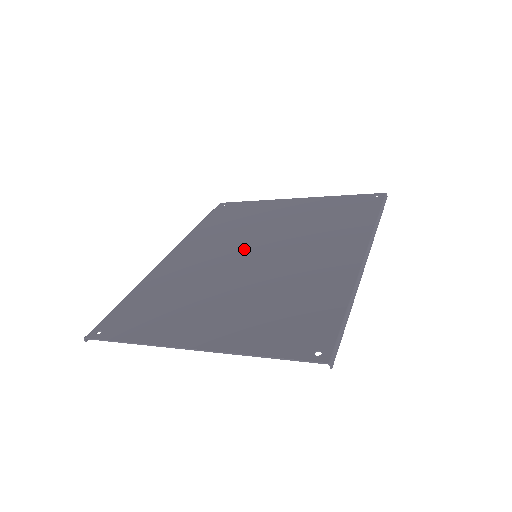
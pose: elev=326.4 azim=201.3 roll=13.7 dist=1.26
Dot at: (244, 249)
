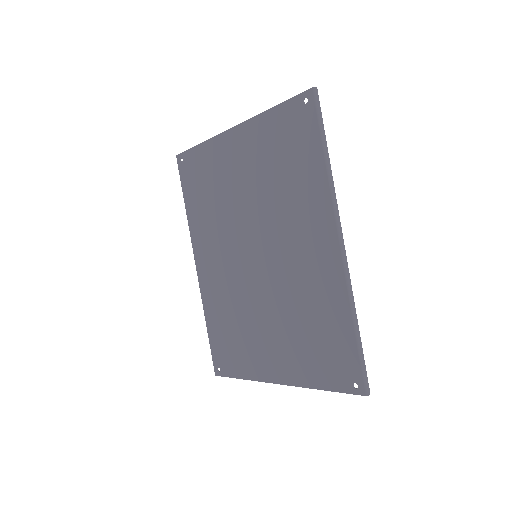
Dot at: (242, 247)
